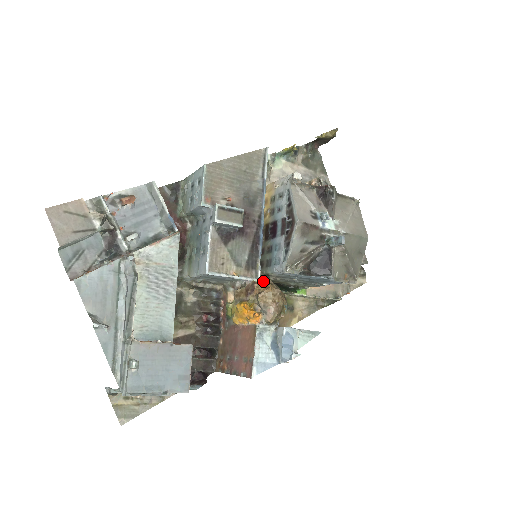
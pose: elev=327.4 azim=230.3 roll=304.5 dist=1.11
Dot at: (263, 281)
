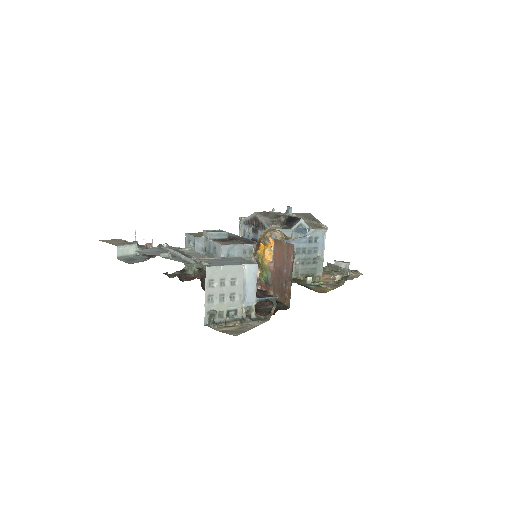
Dot at: (261, 235)
